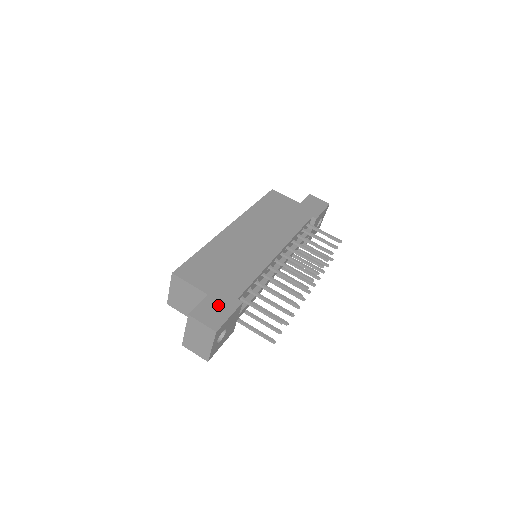
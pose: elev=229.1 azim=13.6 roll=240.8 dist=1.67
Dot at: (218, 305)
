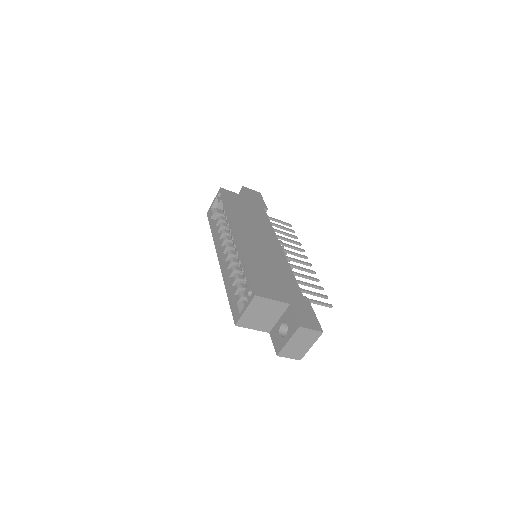
Dot at: (303, 310)
